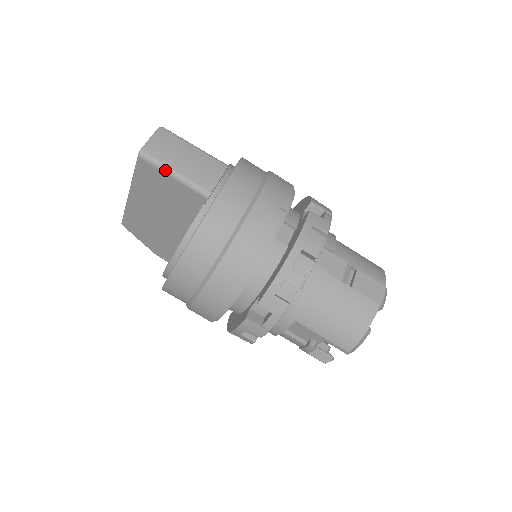
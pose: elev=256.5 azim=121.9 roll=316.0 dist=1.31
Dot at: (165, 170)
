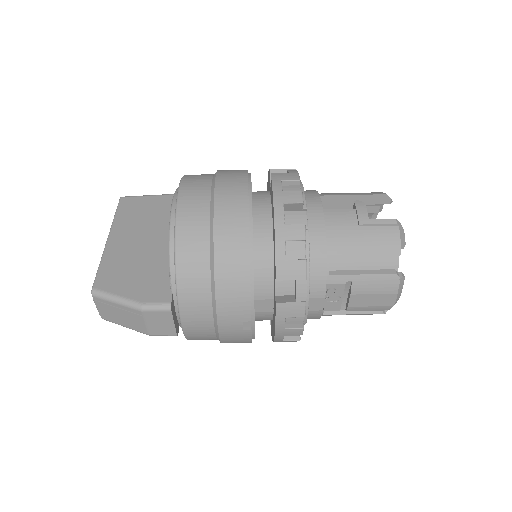
Dot at: (145, 196)
